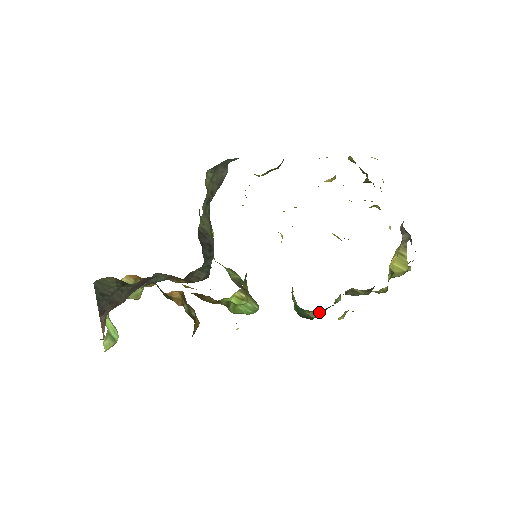
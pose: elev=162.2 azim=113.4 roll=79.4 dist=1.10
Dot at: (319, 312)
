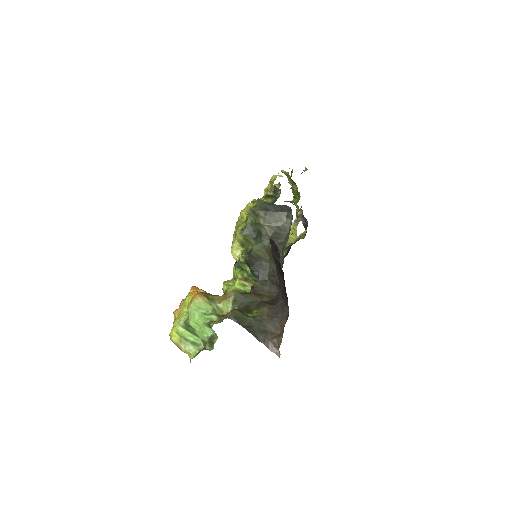
Dot at: occluded
